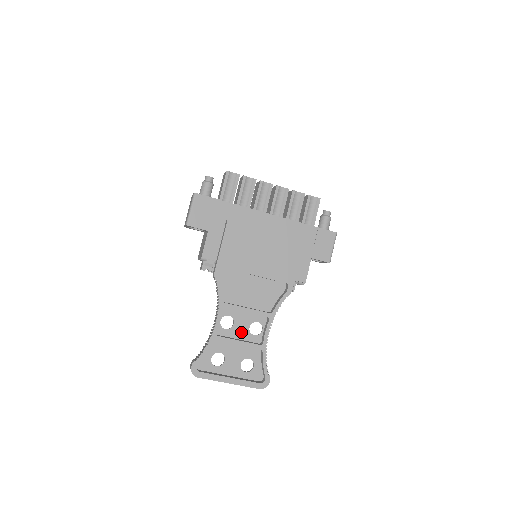
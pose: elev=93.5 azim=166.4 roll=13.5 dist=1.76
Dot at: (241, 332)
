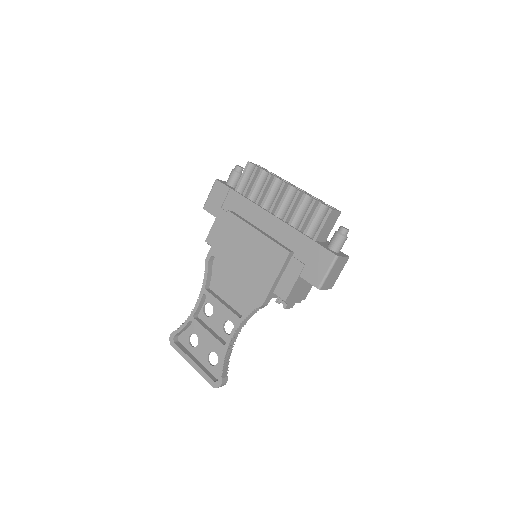
Dot at: (216, 324)
